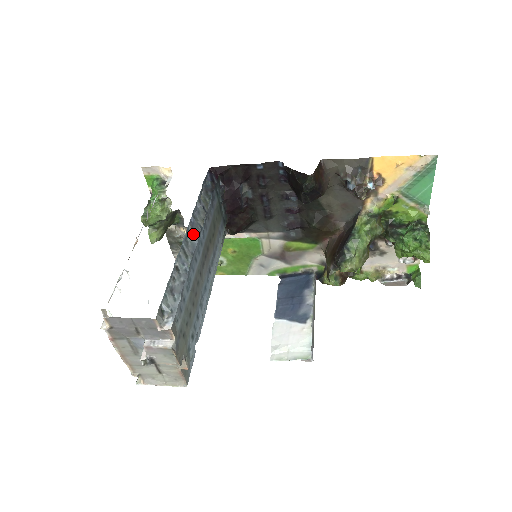
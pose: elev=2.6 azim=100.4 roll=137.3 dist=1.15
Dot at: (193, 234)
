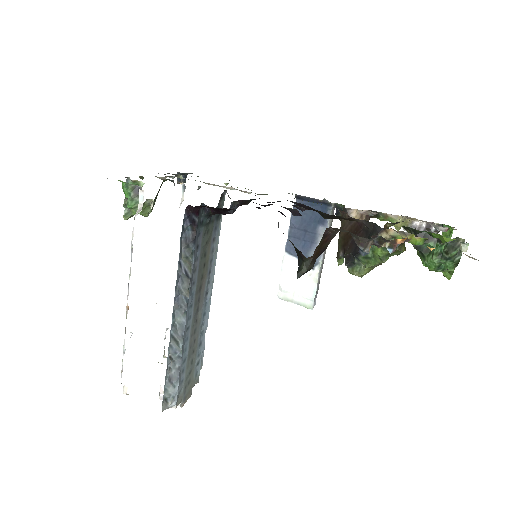
Dot at: (180, 313)
